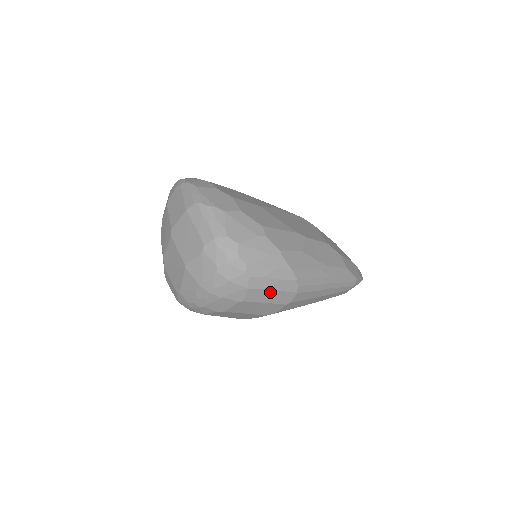
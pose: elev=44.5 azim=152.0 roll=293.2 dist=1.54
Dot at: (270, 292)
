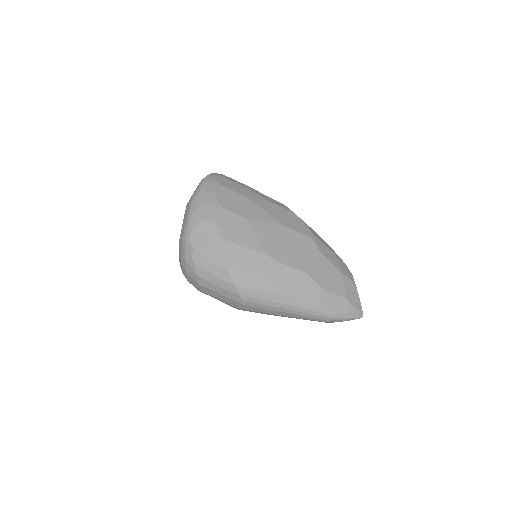
Dot at: (219, 294)
